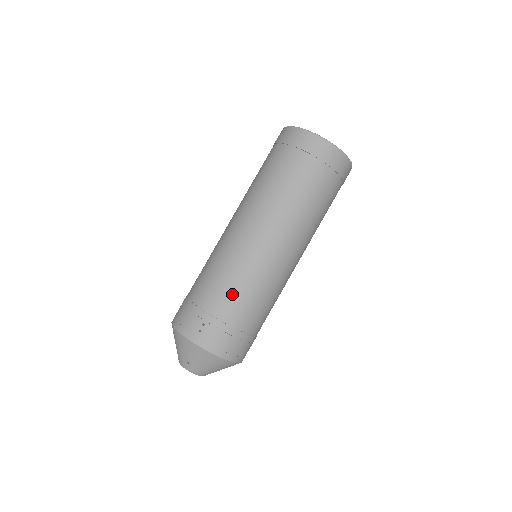
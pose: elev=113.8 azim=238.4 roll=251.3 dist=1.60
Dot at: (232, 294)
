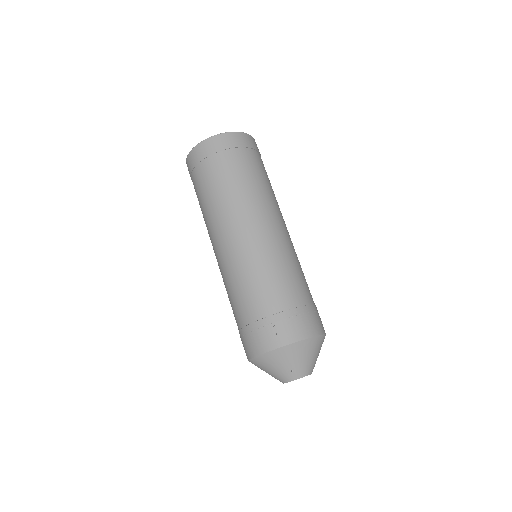
Dot at: (271, 286)
